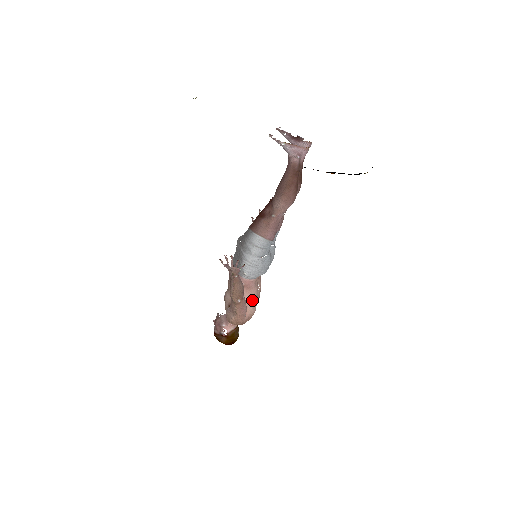
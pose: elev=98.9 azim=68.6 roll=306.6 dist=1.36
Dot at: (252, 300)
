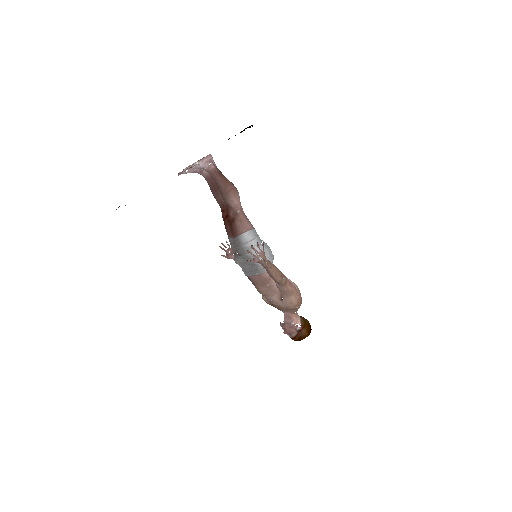
Dot at: (288, 279)
